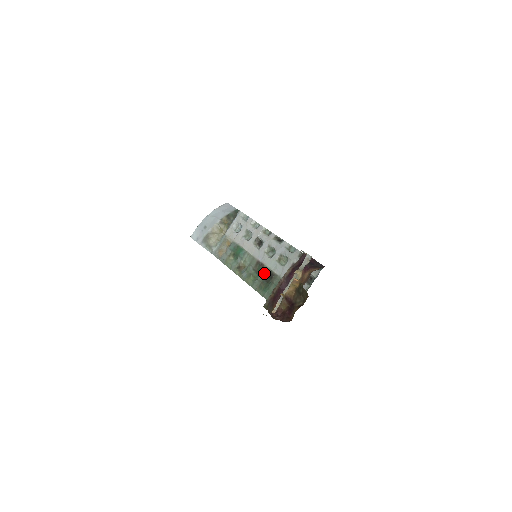
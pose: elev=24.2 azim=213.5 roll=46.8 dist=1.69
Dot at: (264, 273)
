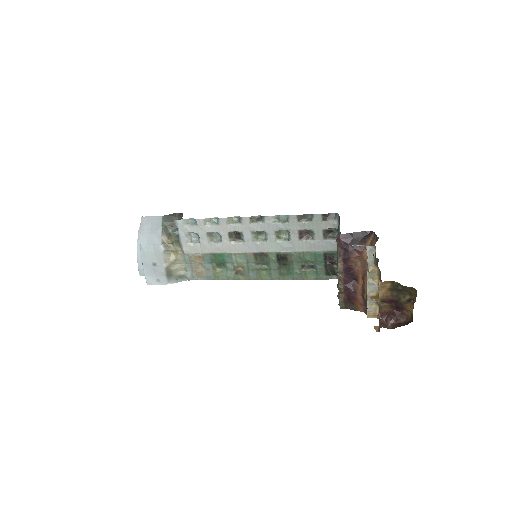
Dot at: (274, 260)
